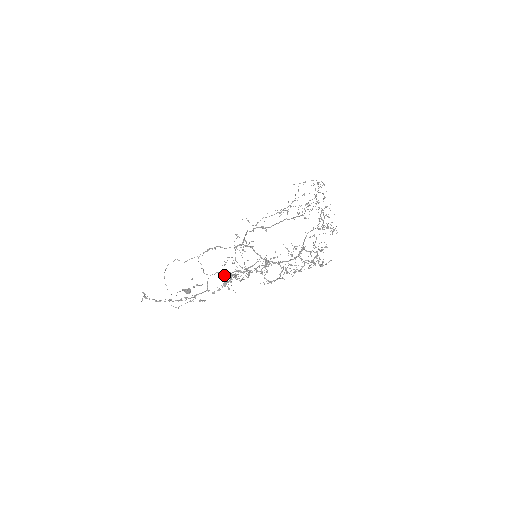
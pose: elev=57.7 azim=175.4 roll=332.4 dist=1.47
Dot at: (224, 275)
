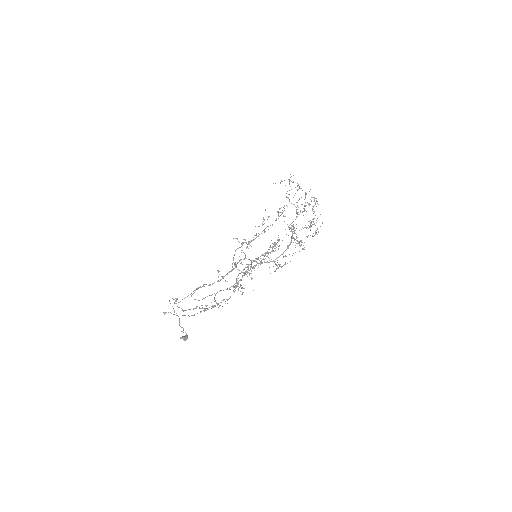
Dot at: (229, 288)
